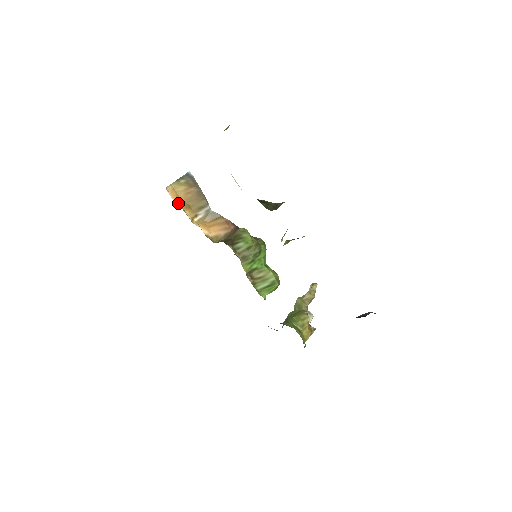
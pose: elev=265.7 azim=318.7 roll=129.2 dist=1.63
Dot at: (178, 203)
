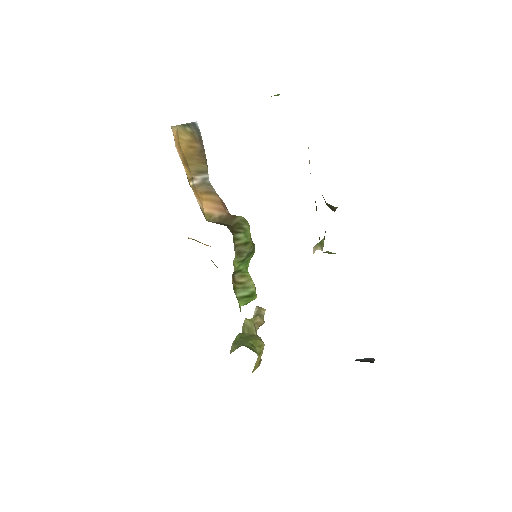
Dot at: (179, 153)
